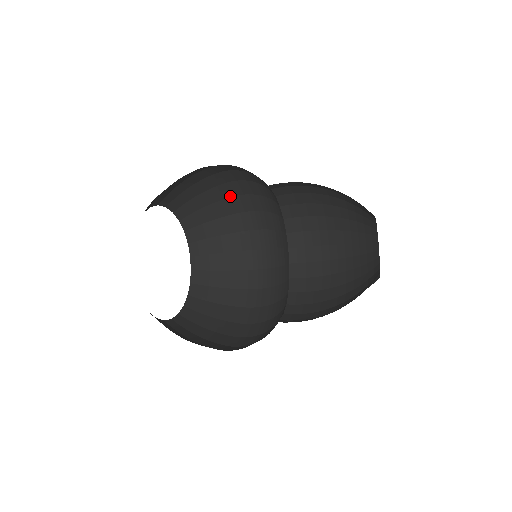
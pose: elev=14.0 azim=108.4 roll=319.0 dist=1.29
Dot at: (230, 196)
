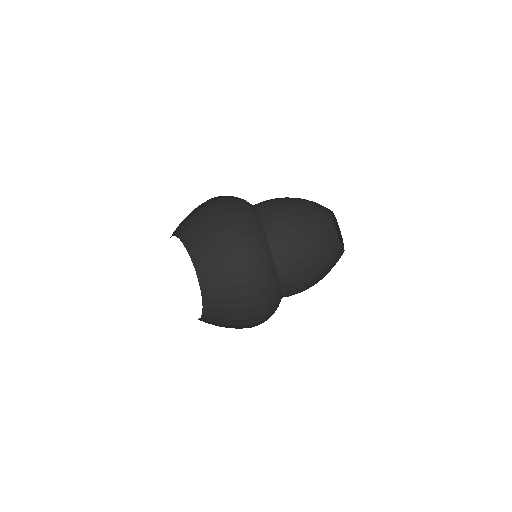
Dot at: (222, 228)
